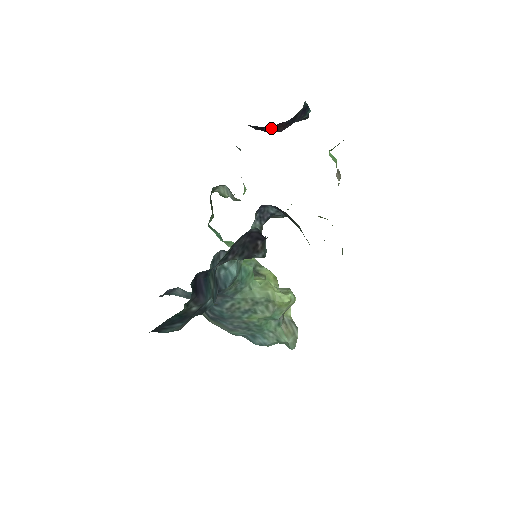
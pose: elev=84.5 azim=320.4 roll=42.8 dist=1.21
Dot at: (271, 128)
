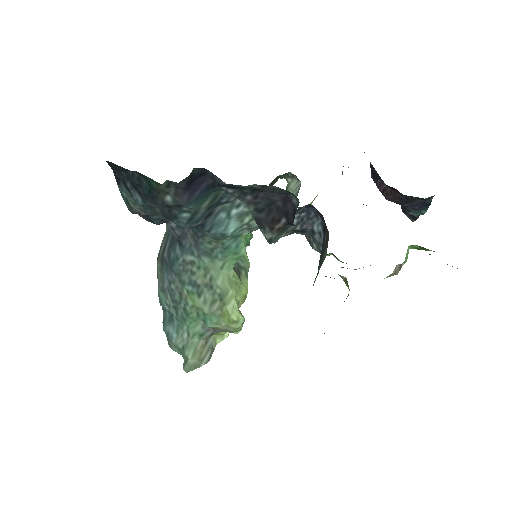
Dot at: (384, 186)
